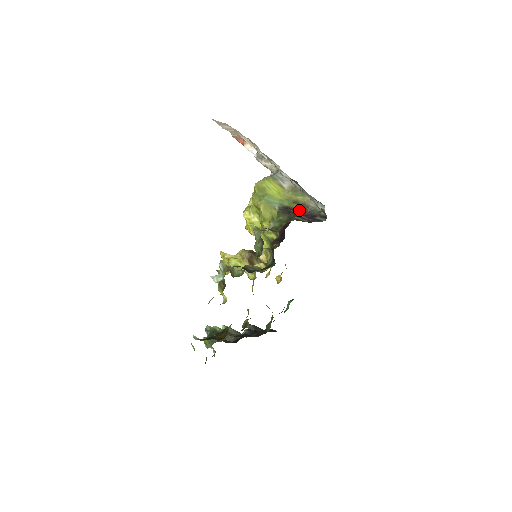
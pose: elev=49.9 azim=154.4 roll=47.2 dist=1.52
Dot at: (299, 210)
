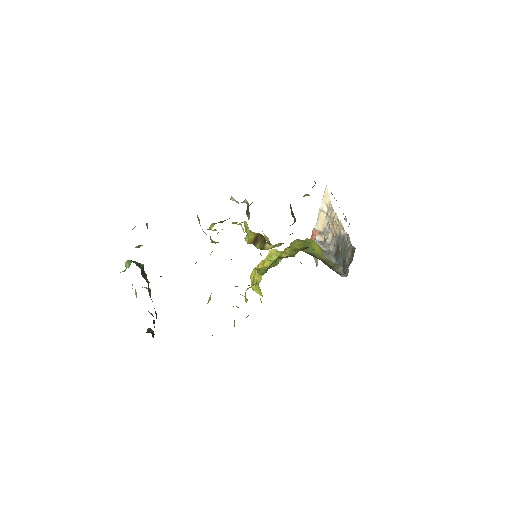
Dot at: (324, 263)
